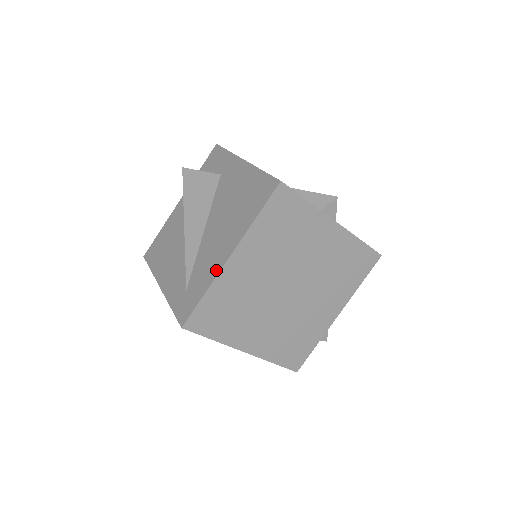
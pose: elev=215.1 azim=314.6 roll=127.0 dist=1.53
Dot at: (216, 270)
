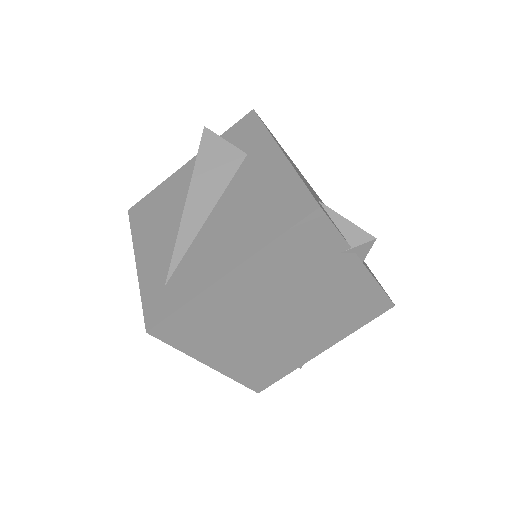
Dot at: (207, 281)
